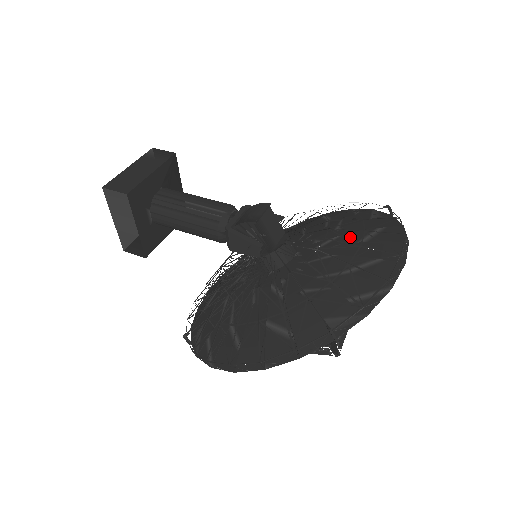
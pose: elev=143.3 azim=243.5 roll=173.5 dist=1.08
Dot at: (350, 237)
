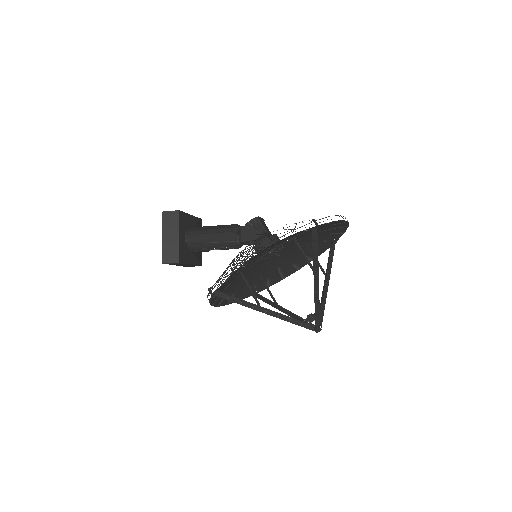
Dot at: occluded
